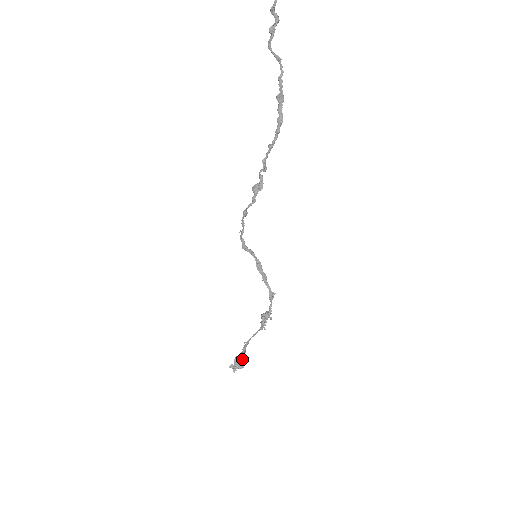
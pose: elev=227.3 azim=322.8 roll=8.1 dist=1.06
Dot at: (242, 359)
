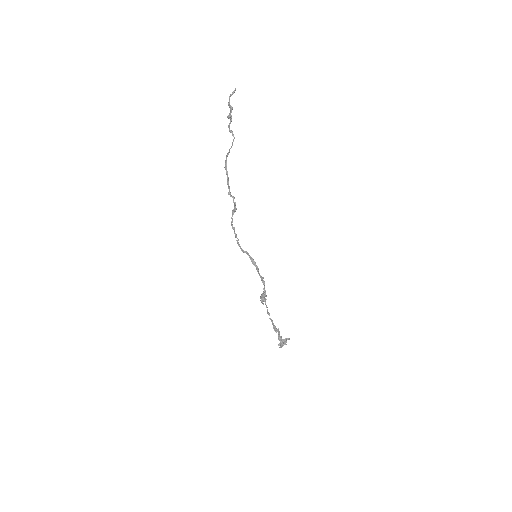
Dot at: (285, 338)
